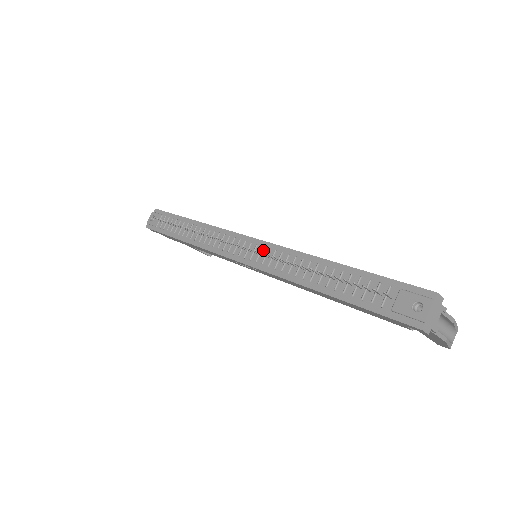
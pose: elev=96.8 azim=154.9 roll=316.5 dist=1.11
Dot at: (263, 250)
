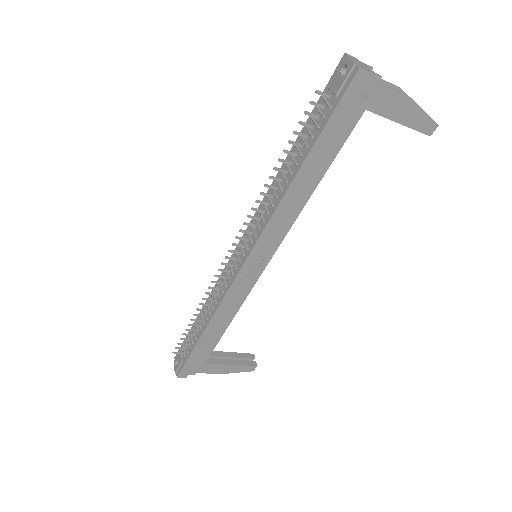
Dot at: (249, 232)
